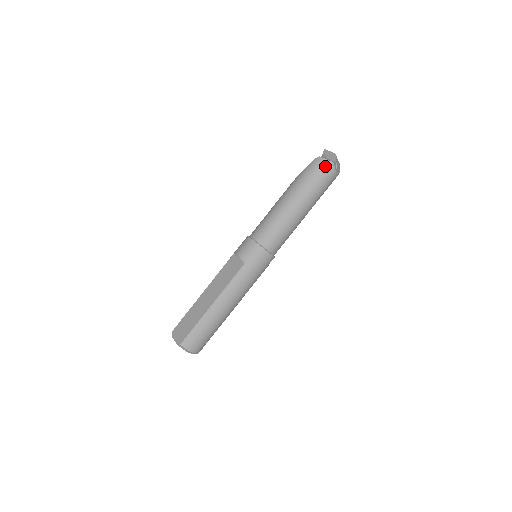
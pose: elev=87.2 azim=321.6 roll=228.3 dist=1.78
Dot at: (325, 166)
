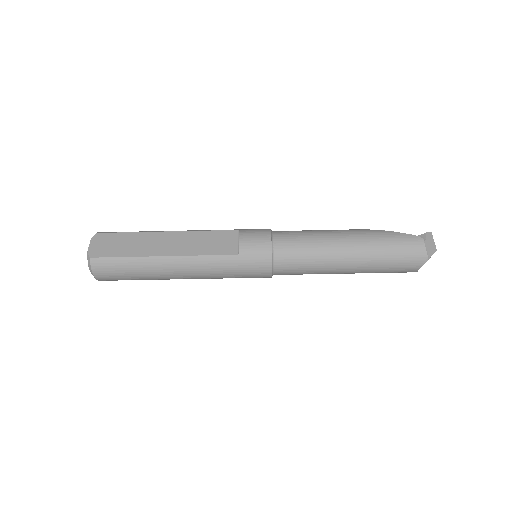
Dot at: (417, 254)
